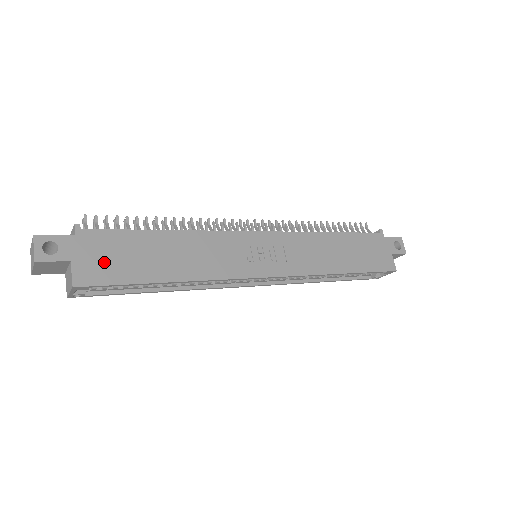
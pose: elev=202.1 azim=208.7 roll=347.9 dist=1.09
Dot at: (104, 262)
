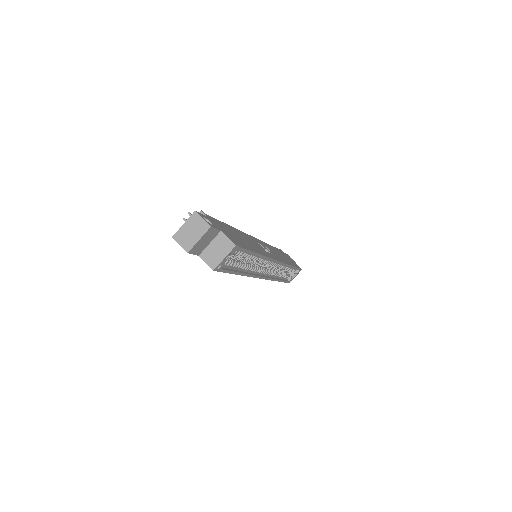
Dot at: (230, 235)
